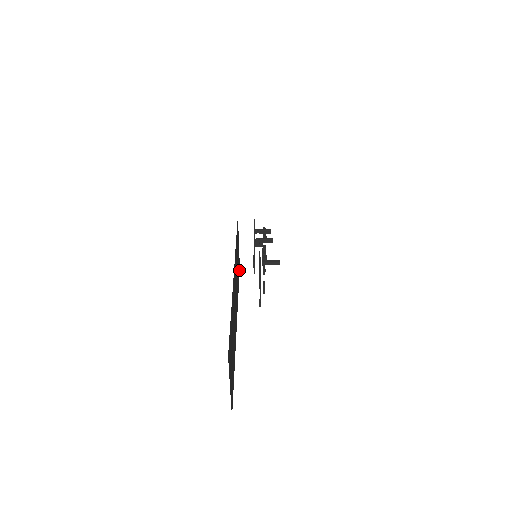
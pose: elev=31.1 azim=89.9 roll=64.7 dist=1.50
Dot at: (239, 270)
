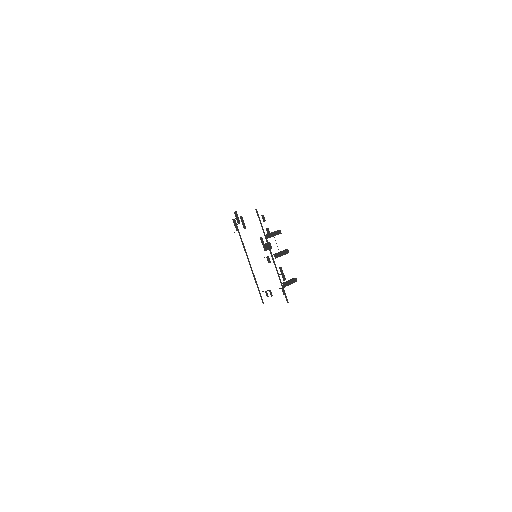
Dot at: occluded
